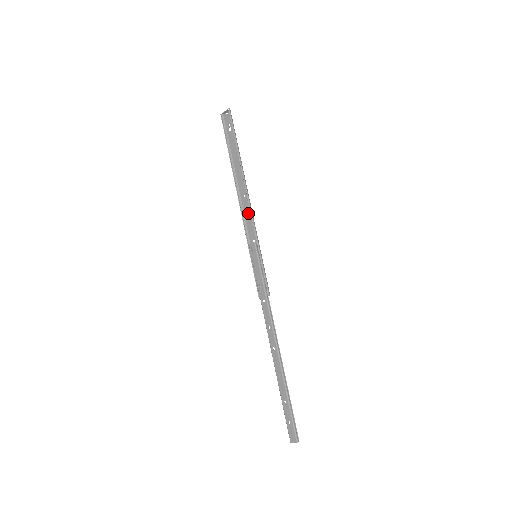
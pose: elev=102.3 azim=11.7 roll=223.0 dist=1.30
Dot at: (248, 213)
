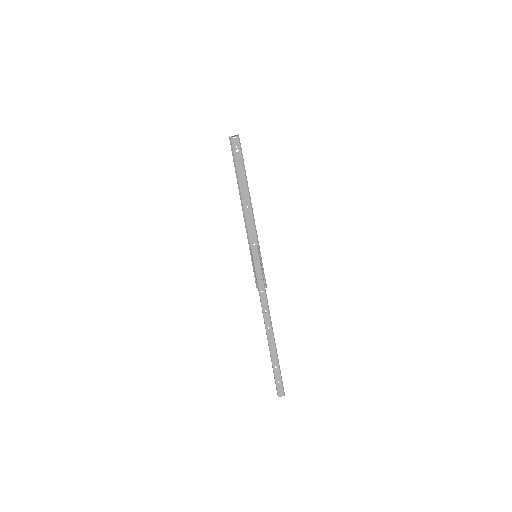
Dot at: (250, 221)
